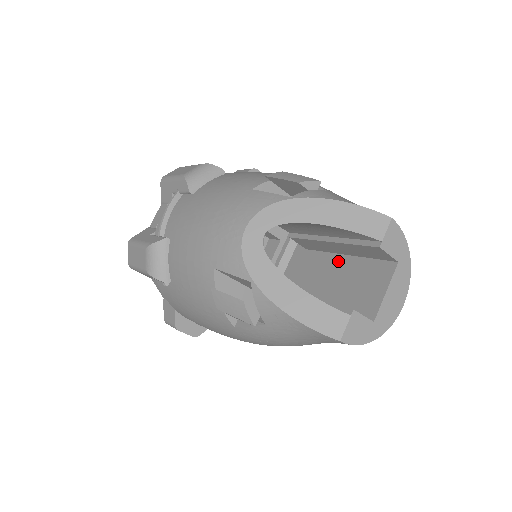
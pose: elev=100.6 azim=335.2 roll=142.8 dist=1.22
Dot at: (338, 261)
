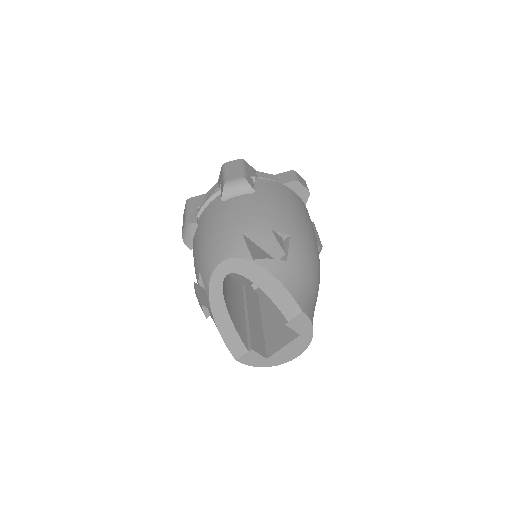
Dot at: occluded
